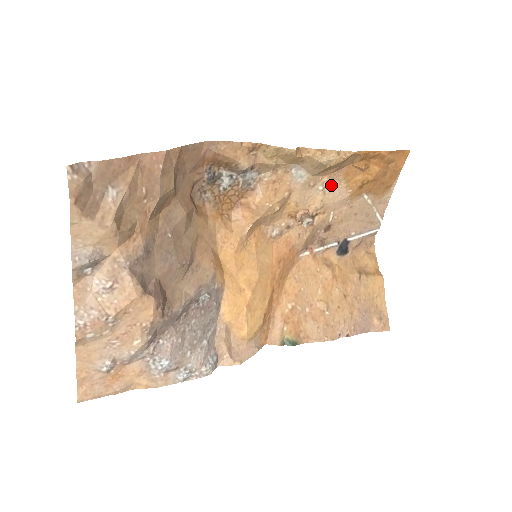
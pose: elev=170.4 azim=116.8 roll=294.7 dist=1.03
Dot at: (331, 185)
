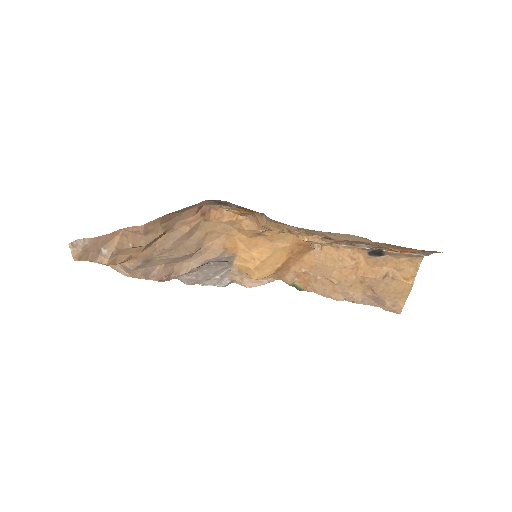
Dot at: (346, 235)
